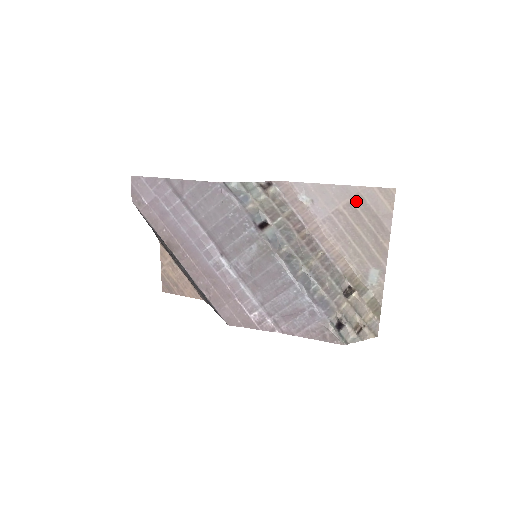
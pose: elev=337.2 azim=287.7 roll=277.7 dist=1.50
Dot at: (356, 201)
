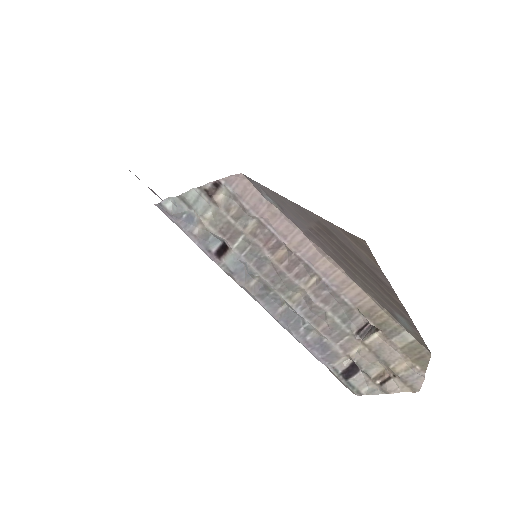
Dot at: (324, 230)
